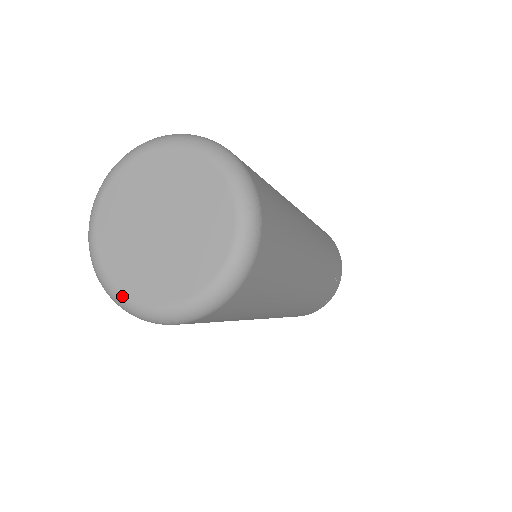
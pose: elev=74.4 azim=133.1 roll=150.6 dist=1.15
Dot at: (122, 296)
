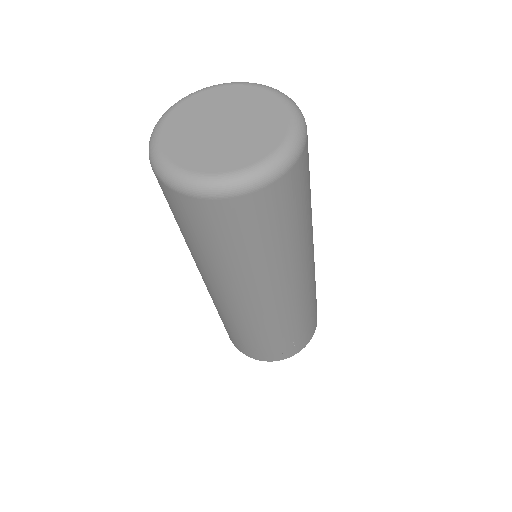
Dot at: (159, 149)
